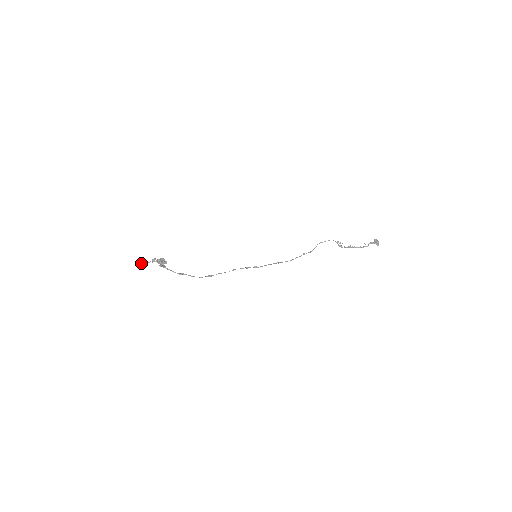
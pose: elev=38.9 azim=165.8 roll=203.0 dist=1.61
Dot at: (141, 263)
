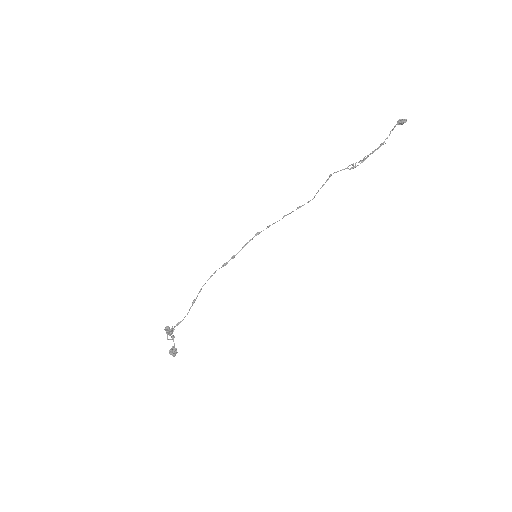
Dot at: (170, 351)
